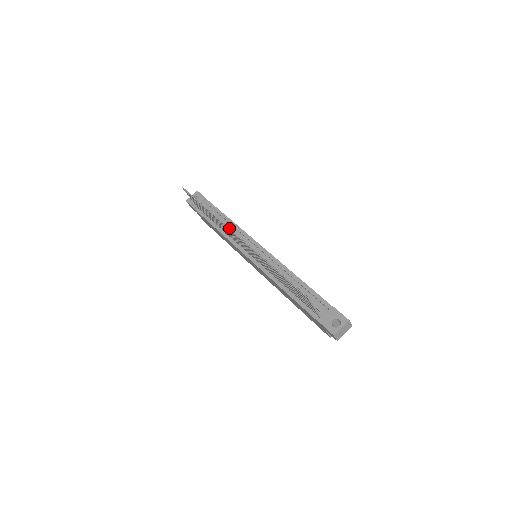
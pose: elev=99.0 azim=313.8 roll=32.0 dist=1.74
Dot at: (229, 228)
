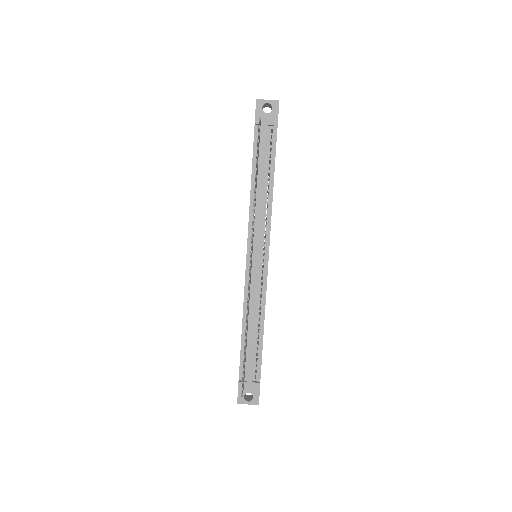
Dot at: occluded
